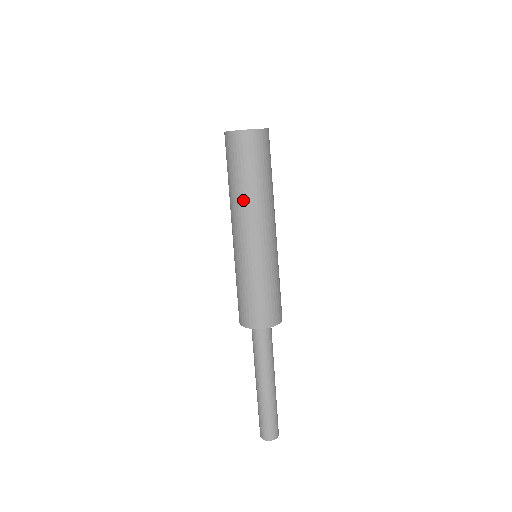
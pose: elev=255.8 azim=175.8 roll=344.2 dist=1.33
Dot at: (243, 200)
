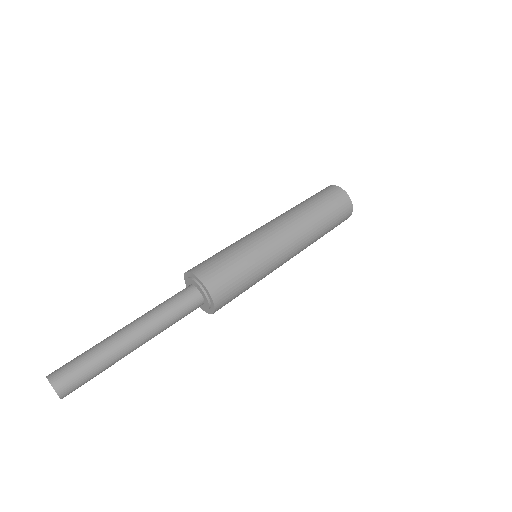
Dot at: (294, 210)
